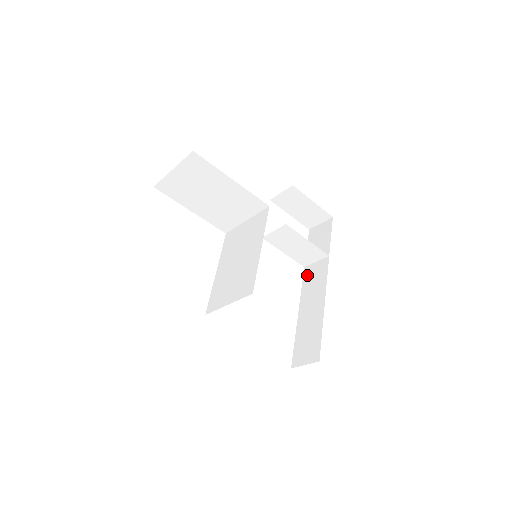
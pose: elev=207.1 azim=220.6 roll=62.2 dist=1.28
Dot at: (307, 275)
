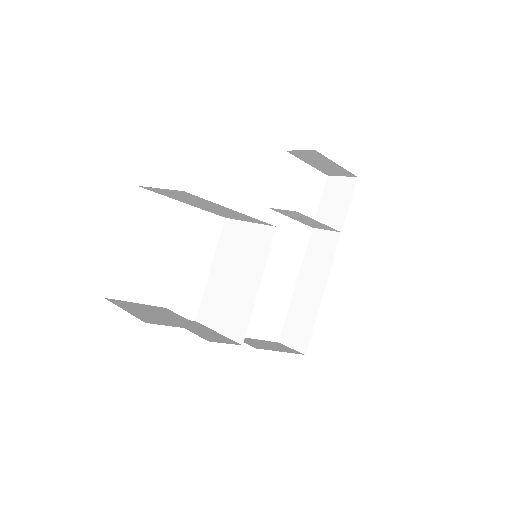
Dot at: (313, 241)
